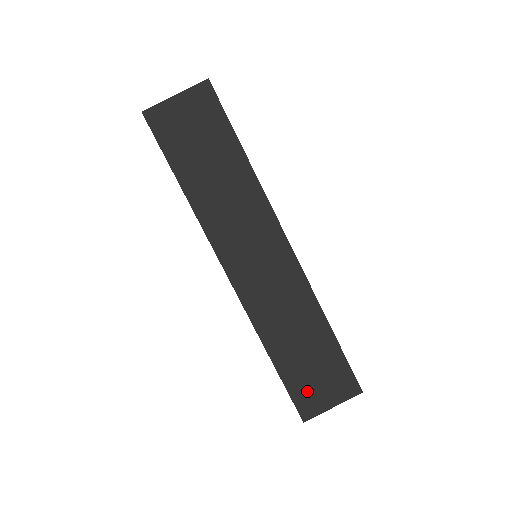
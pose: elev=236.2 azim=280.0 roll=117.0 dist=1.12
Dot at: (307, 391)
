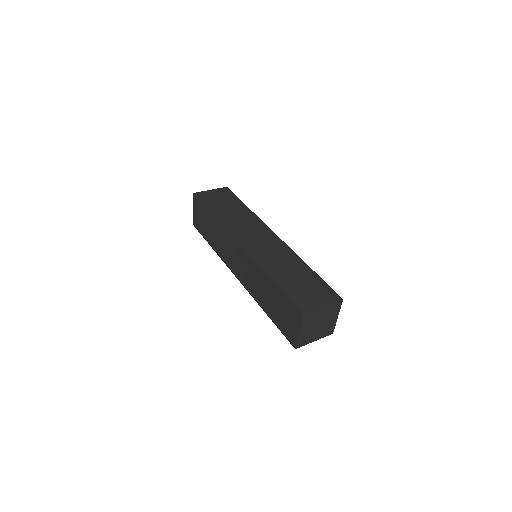
Dot at: (301, 297)
